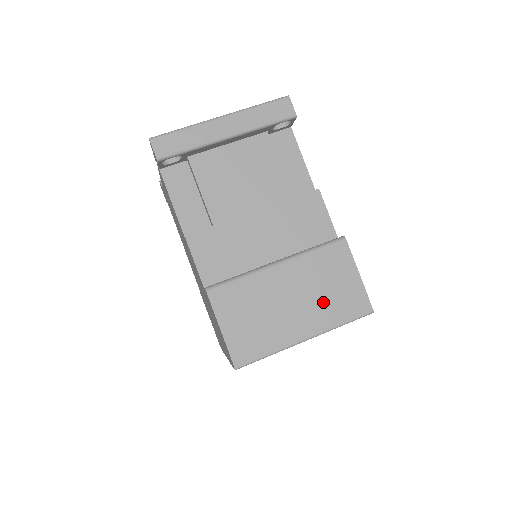
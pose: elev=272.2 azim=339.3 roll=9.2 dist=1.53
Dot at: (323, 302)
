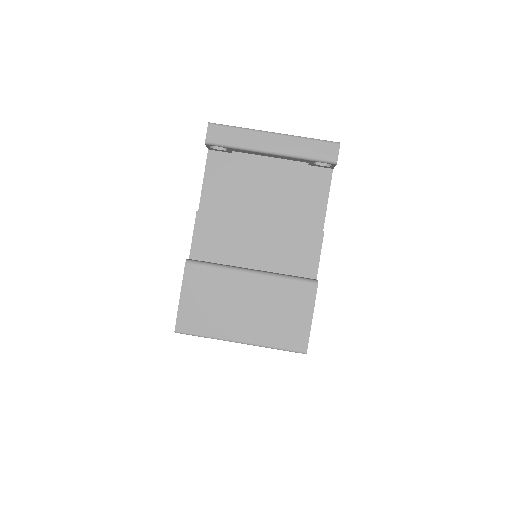
Dot at: (270, 322)
